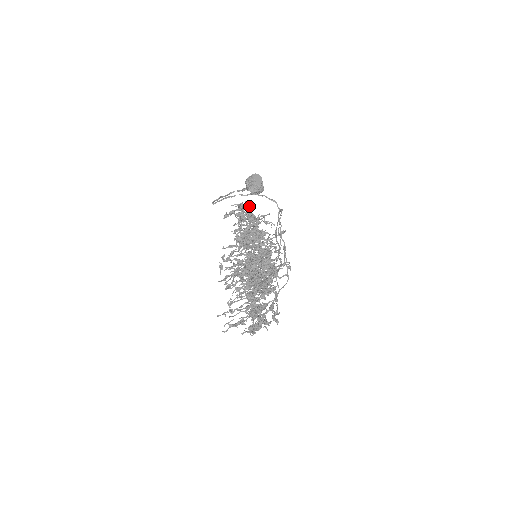
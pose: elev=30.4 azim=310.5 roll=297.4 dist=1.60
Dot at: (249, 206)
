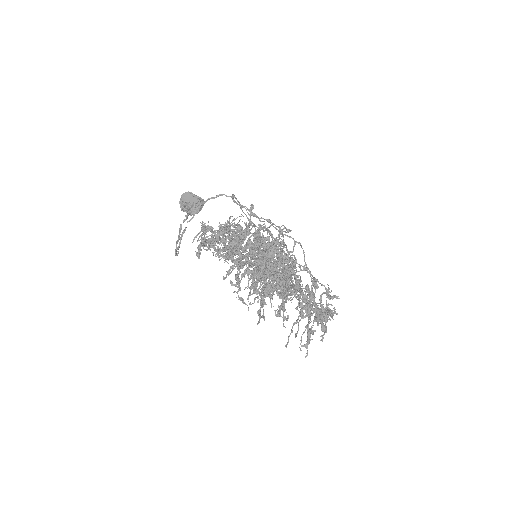
Dot at: occluded
